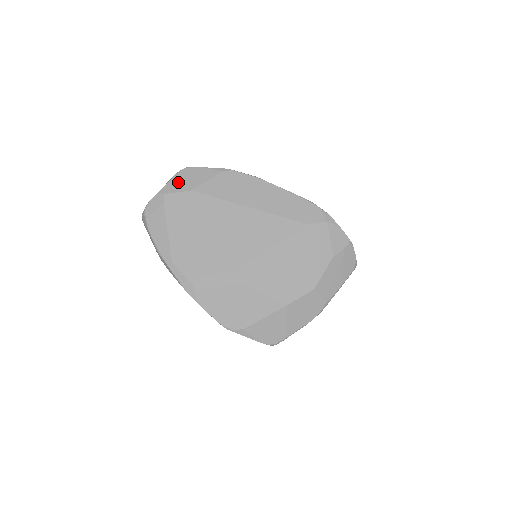
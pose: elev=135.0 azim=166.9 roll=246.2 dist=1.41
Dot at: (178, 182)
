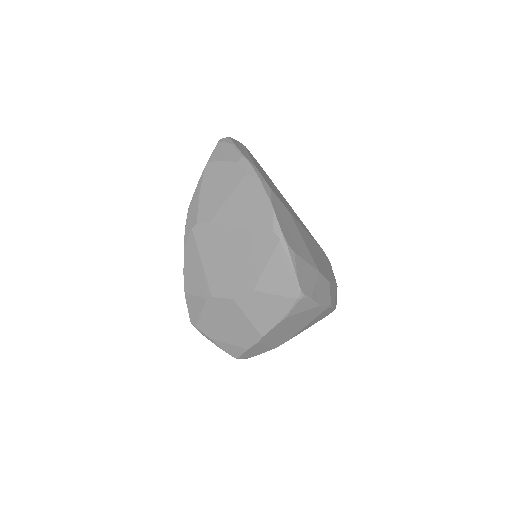
Dot at: occluded
